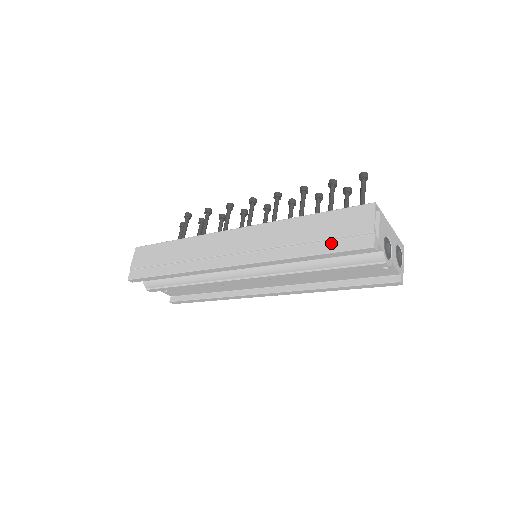
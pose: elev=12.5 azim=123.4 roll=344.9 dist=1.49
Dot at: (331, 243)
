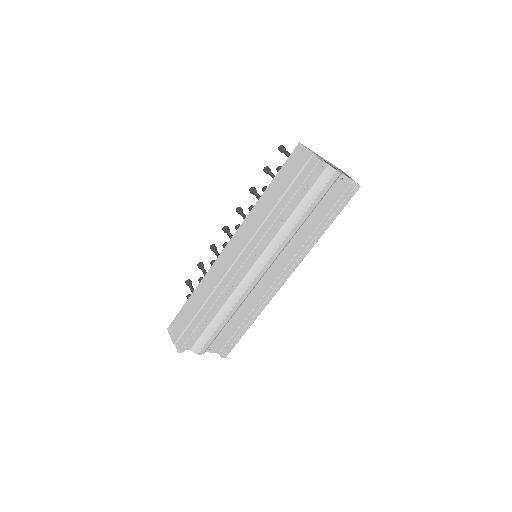
Dot at: (294, 185)
